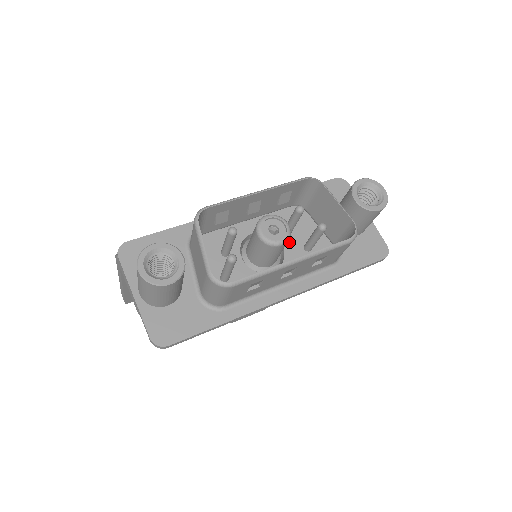
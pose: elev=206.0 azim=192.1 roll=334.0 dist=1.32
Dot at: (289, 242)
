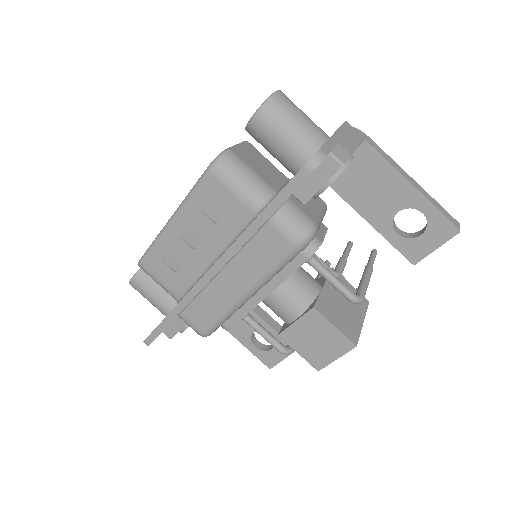
Dot at: occluded
